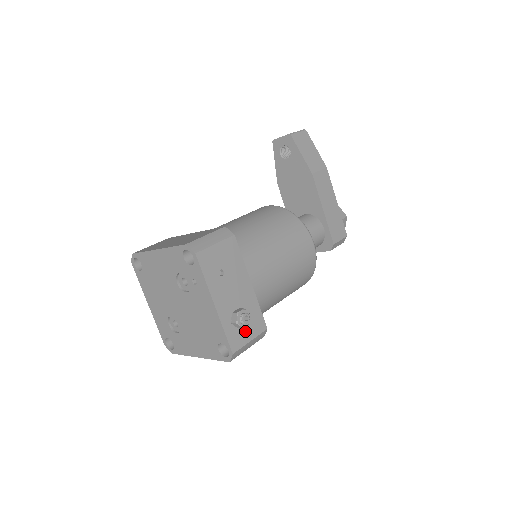
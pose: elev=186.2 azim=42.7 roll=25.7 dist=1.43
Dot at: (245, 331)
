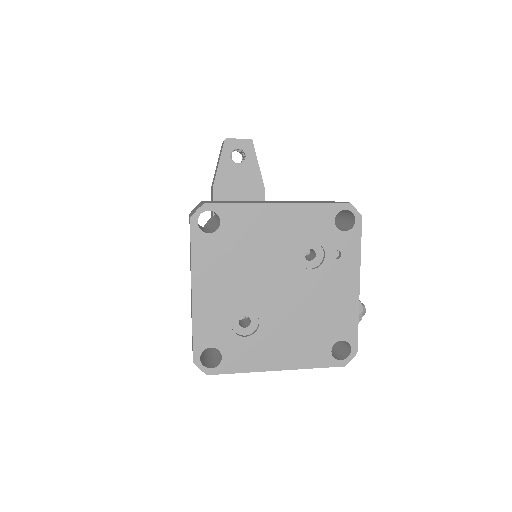
Dot at: occluded
